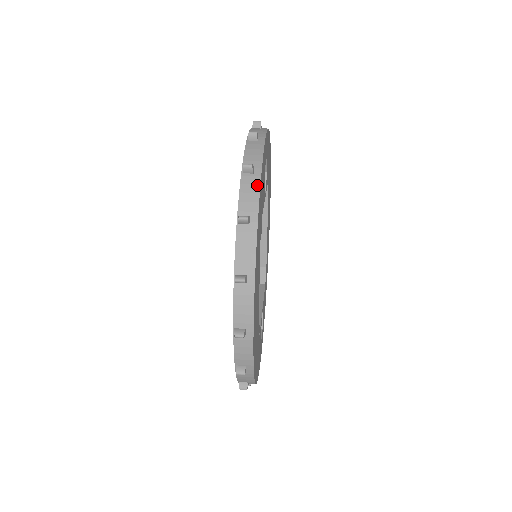
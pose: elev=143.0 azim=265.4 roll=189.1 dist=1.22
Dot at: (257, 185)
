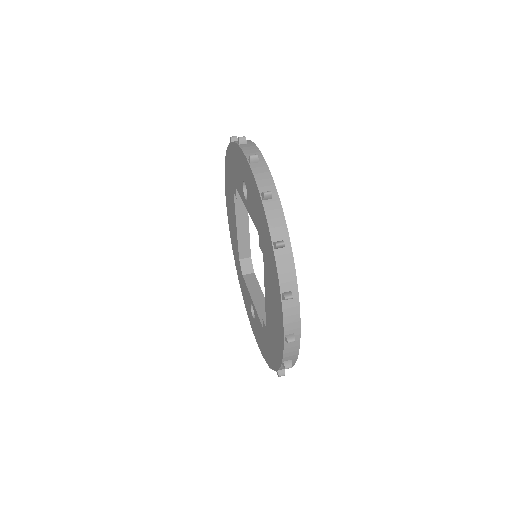
Dot at: (280, 209)
